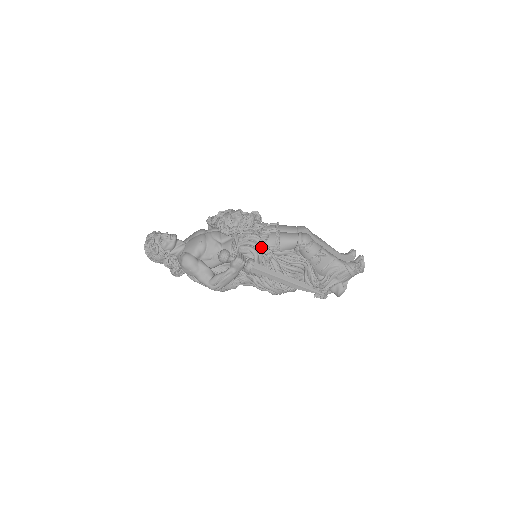
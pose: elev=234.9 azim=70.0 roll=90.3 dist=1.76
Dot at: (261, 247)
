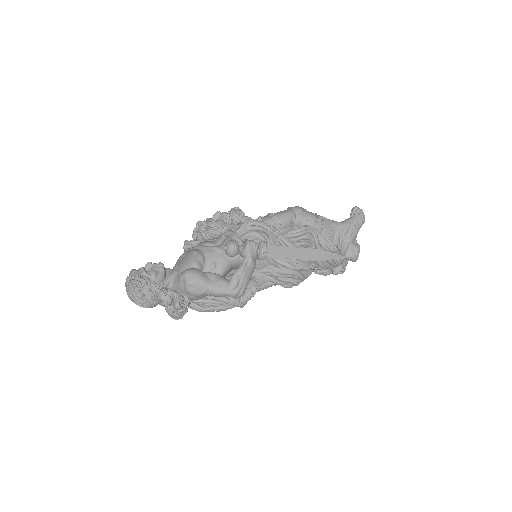
Dot at: (264, 226)
